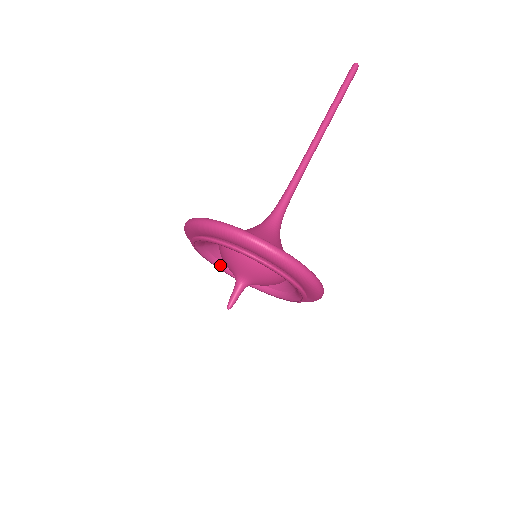
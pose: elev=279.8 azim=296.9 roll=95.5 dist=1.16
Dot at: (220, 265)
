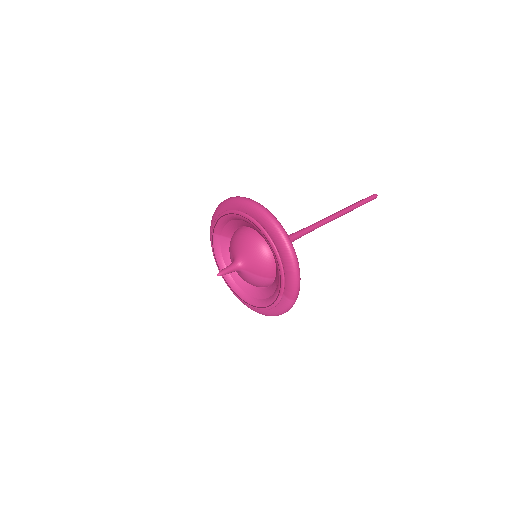
Dot at: (223, 268)
